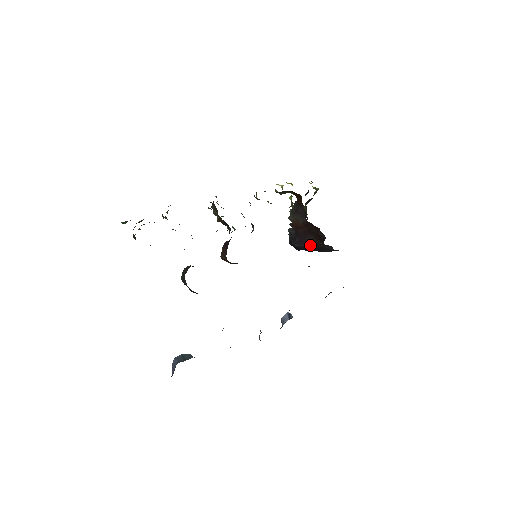
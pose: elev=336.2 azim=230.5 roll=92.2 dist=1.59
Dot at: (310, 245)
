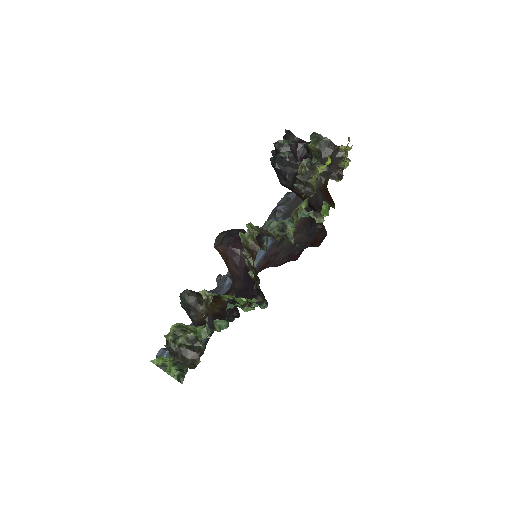
Dot at: occluded
